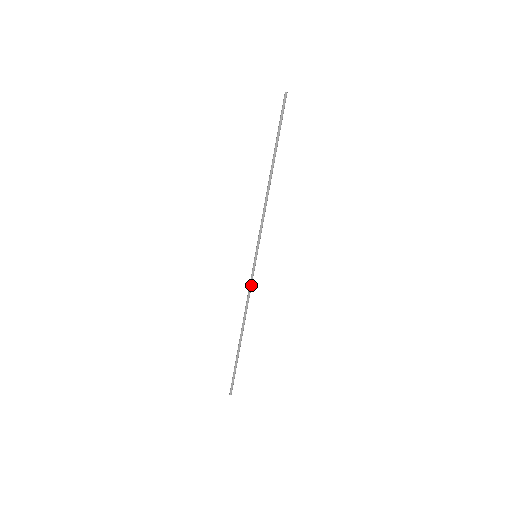
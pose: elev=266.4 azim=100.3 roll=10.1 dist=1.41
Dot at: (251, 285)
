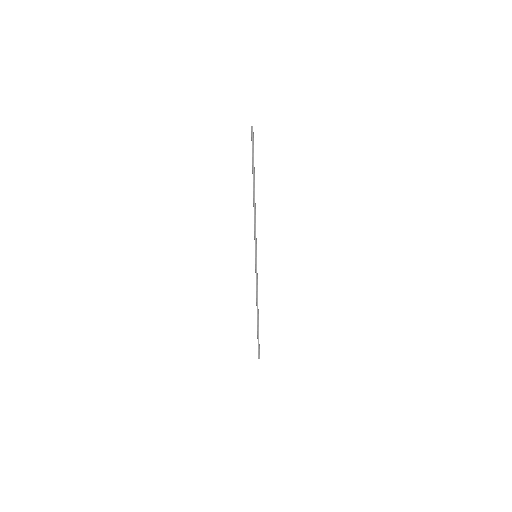
Dot at: (257, 278)
